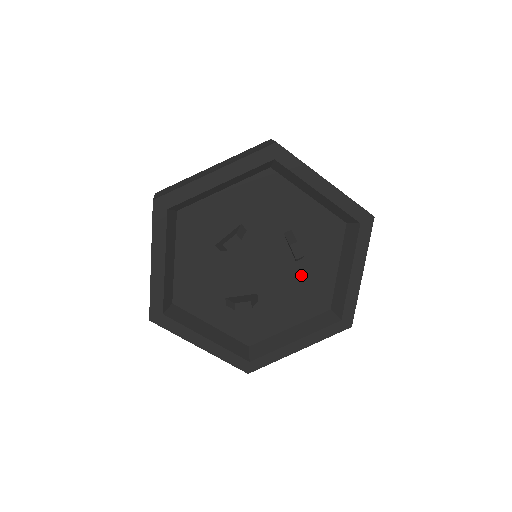
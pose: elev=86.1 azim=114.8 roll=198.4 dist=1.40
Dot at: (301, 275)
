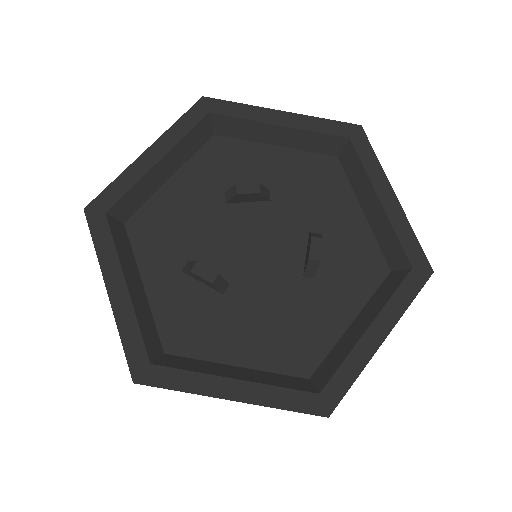
Dot at: (299, 299)
